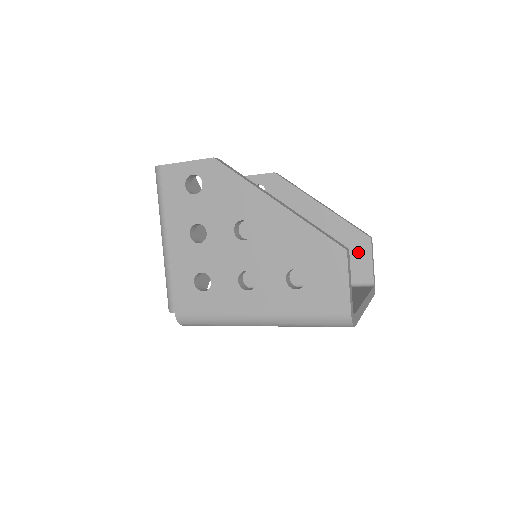
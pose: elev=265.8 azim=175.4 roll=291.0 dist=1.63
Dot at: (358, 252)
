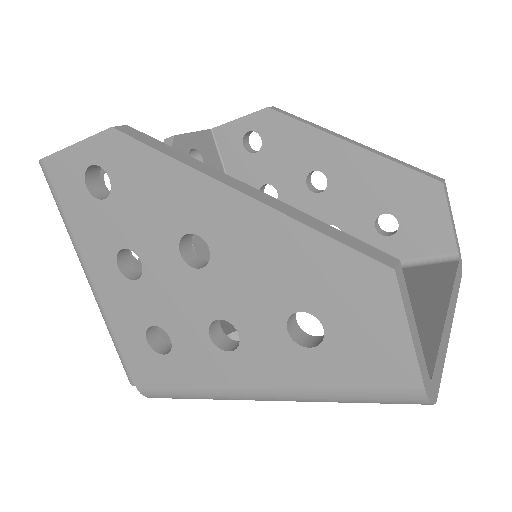
Dot at: (424, 209)
